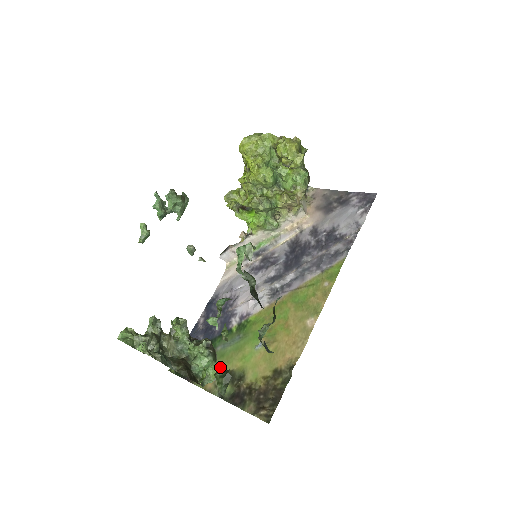
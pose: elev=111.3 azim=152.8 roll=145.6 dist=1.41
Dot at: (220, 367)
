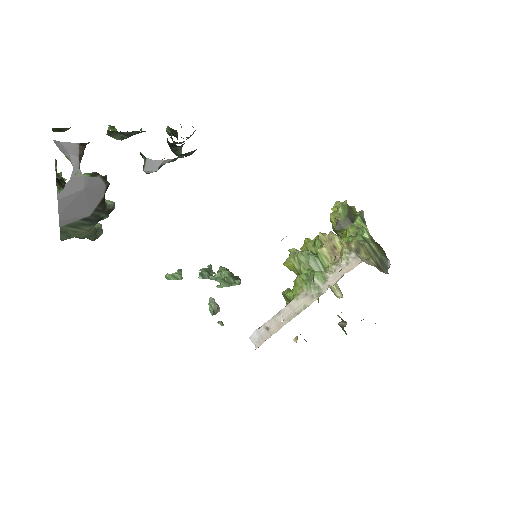
Dot at: occluded
